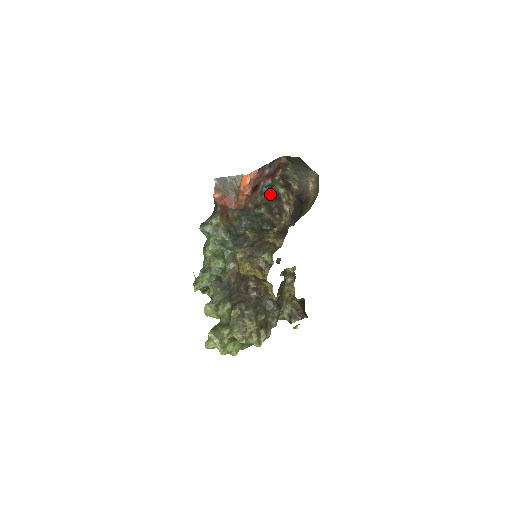
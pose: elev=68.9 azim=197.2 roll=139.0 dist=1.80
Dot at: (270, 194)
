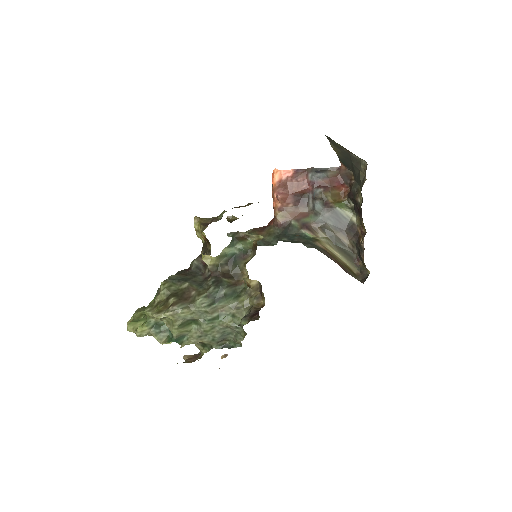
Dot at: (334, 219)
